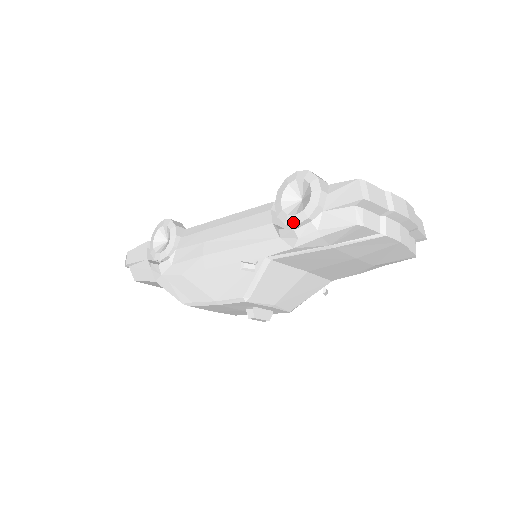
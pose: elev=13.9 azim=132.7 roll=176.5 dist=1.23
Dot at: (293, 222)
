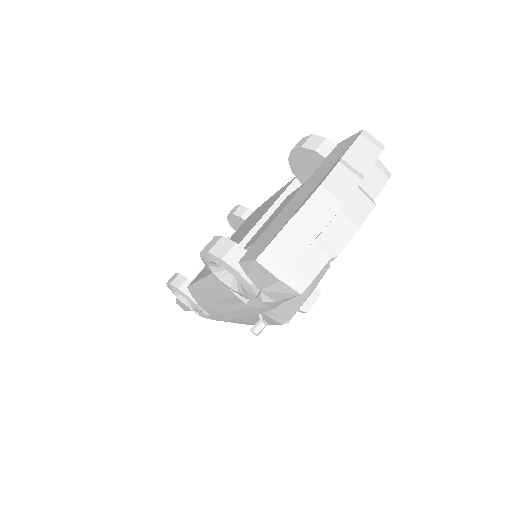
Dot at: (249, 298)
